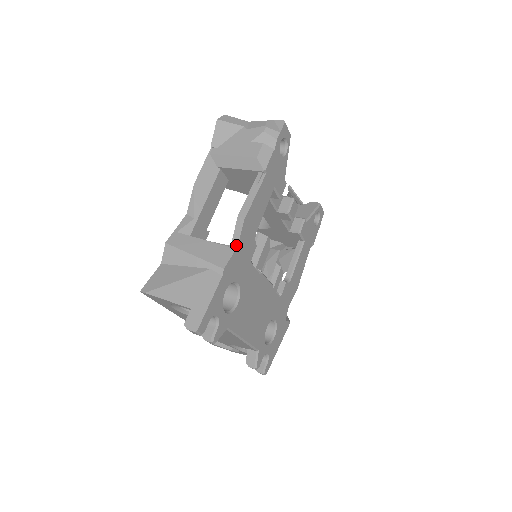
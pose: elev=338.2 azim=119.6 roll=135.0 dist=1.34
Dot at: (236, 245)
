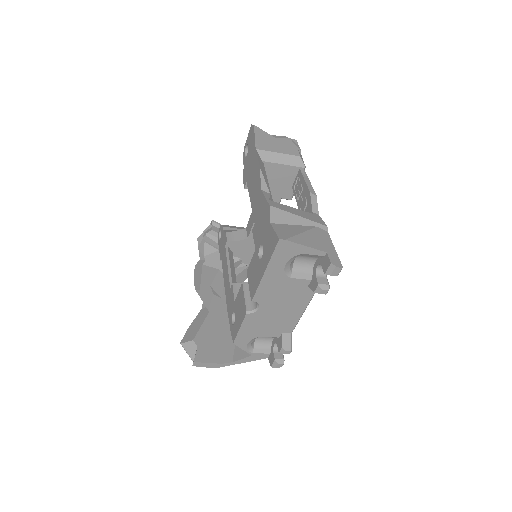
Dot at: (317, 214)
